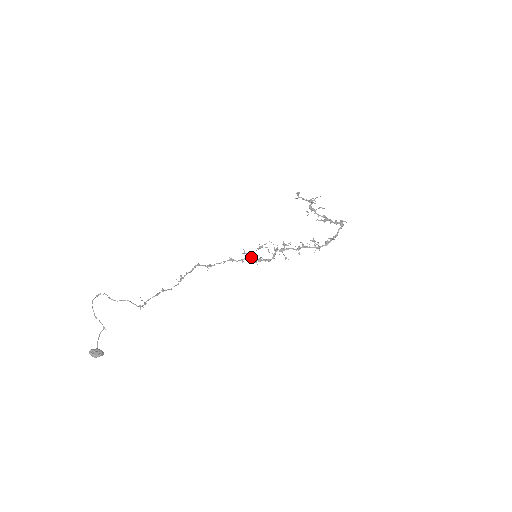
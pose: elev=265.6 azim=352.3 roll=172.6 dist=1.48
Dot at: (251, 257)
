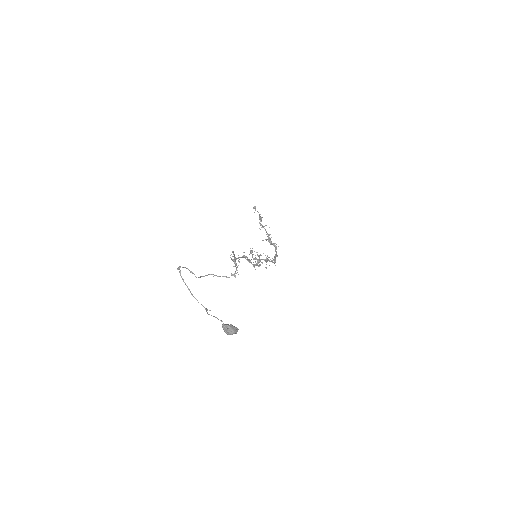
Dot at: (250, 260)
